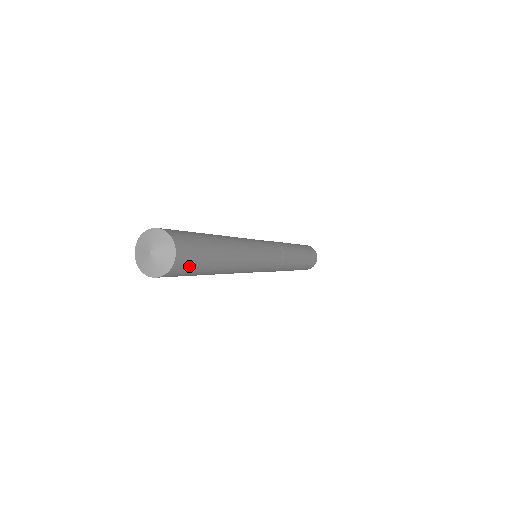
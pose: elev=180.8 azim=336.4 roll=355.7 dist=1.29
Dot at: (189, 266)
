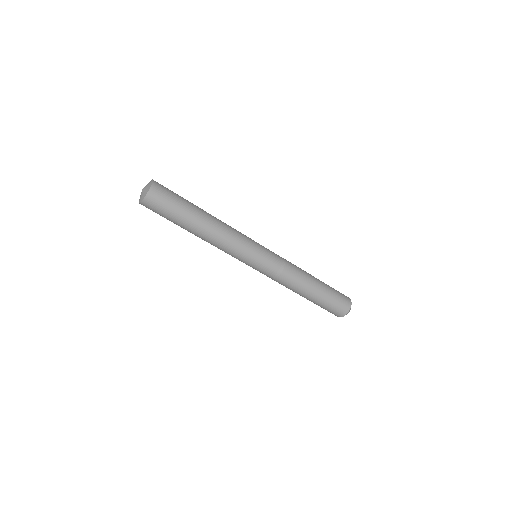
Dot at: (168, 190)
